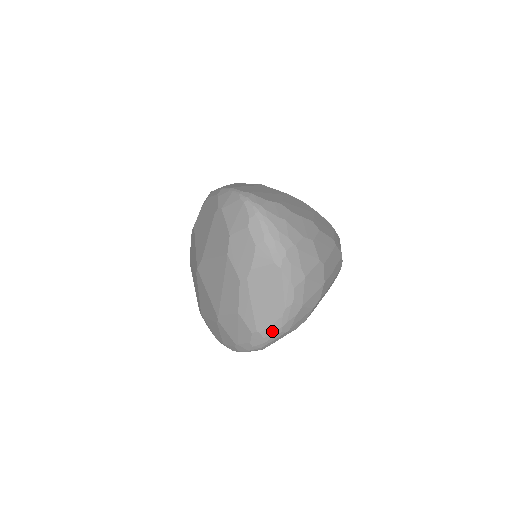
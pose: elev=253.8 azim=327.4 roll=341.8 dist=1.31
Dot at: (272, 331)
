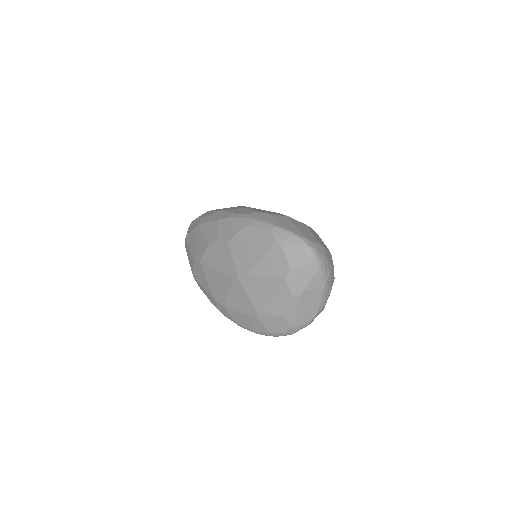
Dot at: (304, 326)
